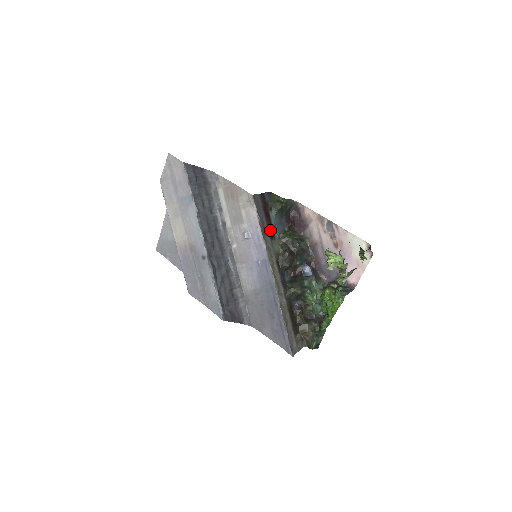
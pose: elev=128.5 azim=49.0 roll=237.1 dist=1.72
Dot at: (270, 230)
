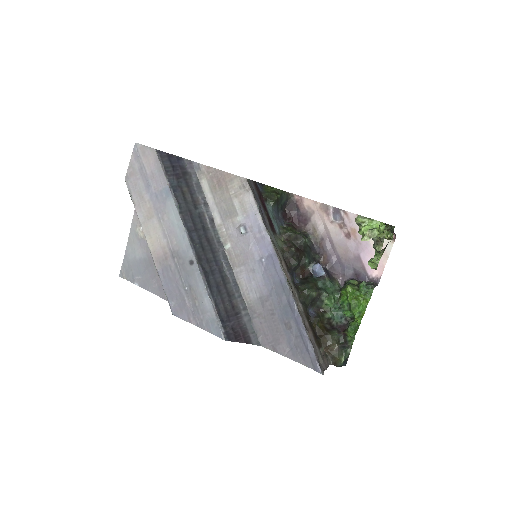
Dot at: (270, 222)
